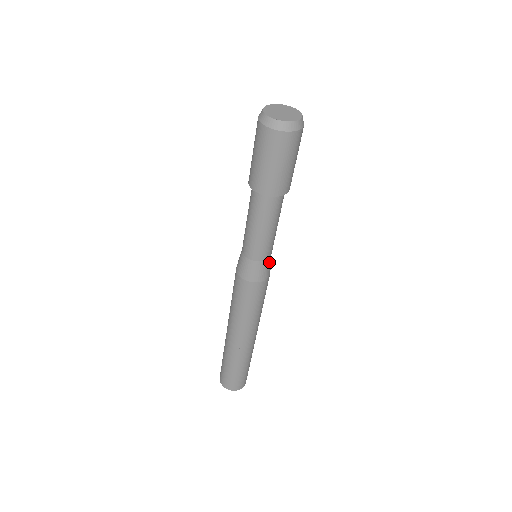
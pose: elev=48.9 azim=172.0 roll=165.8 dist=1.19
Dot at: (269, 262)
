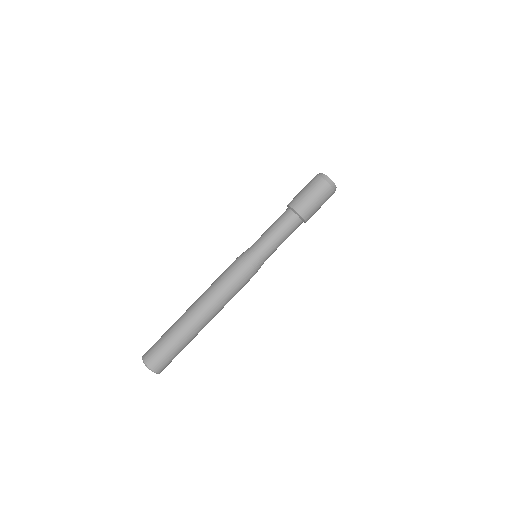
Dot at: (262, 261)
